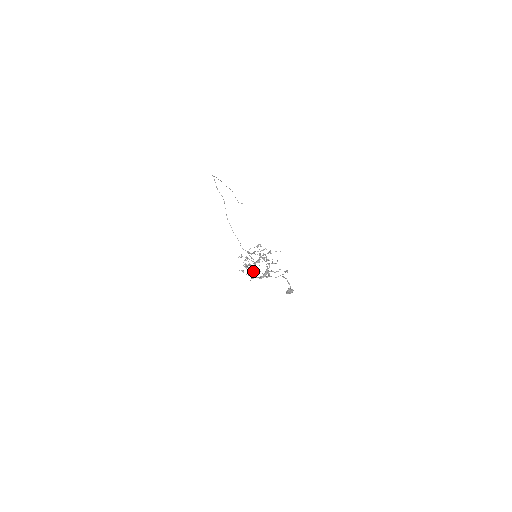
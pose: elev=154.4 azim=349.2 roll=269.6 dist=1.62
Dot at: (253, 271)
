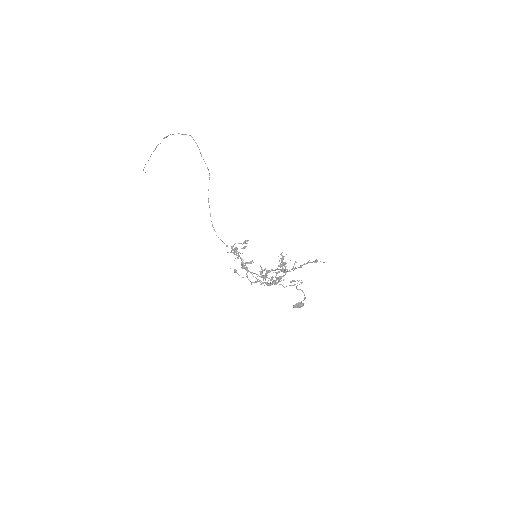
Dot at: occluded
